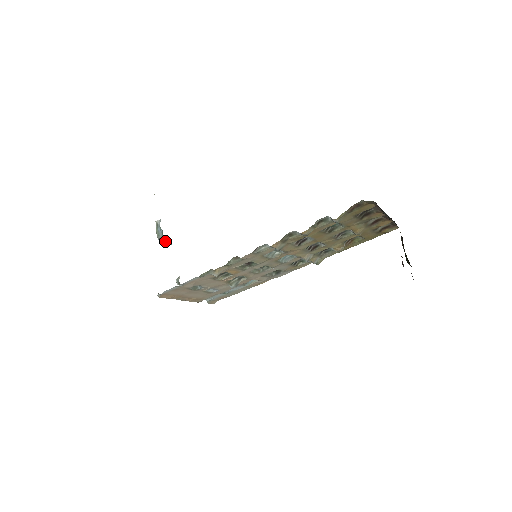
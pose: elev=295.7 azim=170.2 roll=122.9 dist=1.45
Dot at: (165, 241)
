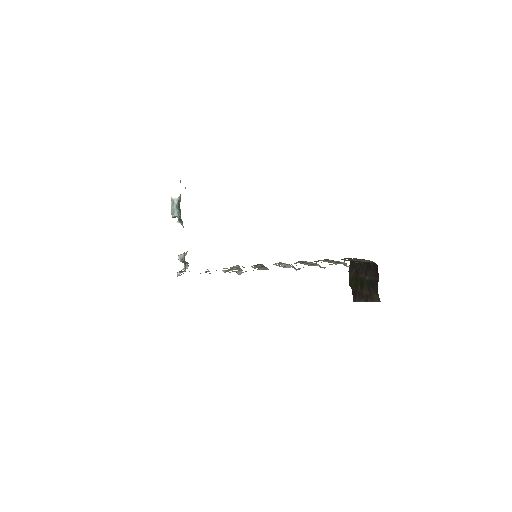
Dot at: (174, 217)
